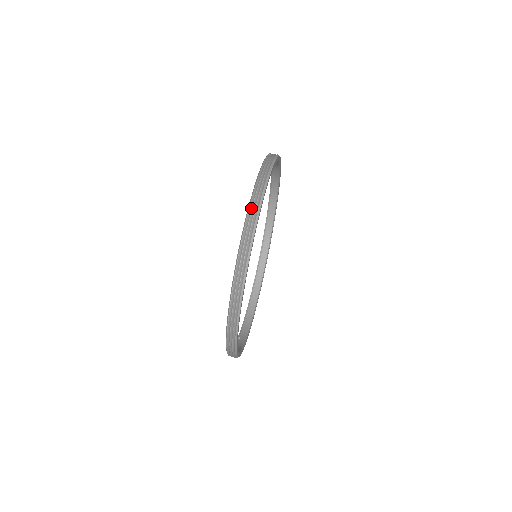
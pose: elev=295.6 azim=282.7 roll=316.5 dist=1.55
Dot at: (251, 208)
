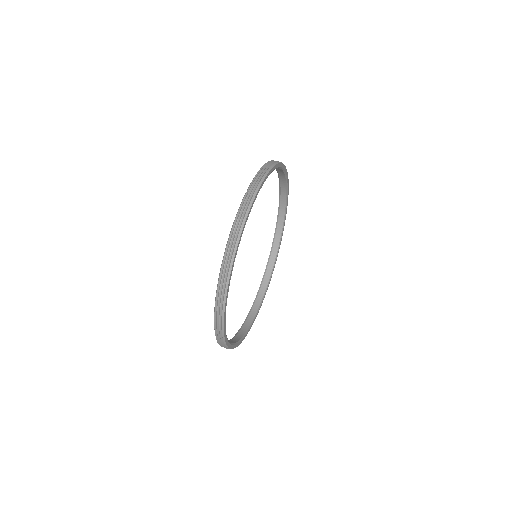
Dot at: (219, 285)
